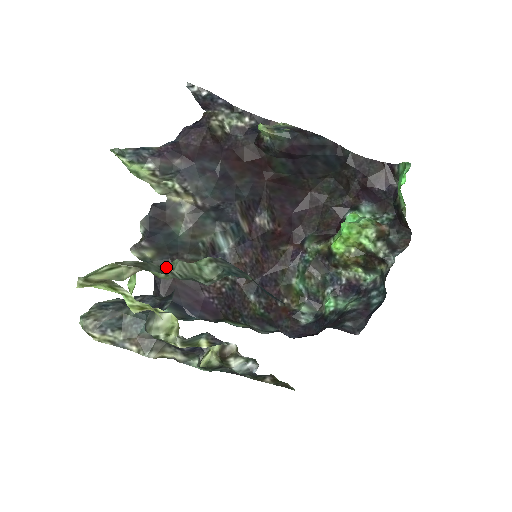
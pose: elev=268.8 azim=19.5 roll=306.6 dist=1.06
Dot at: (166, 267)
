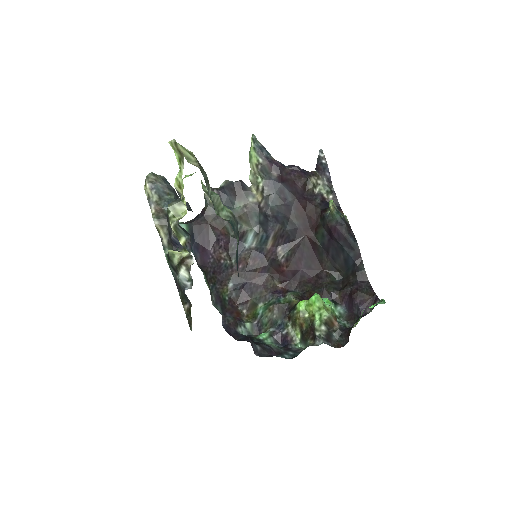
Dot at: occluded
